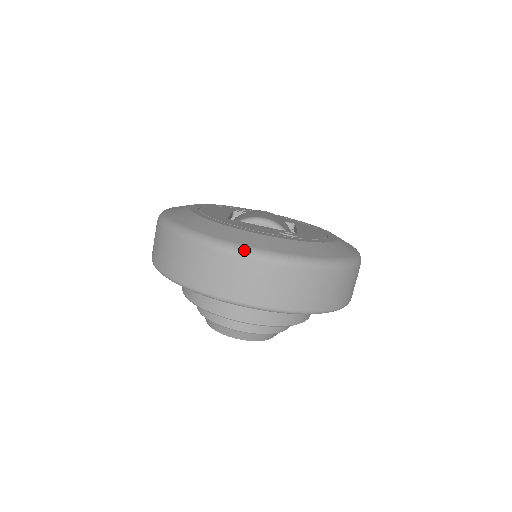
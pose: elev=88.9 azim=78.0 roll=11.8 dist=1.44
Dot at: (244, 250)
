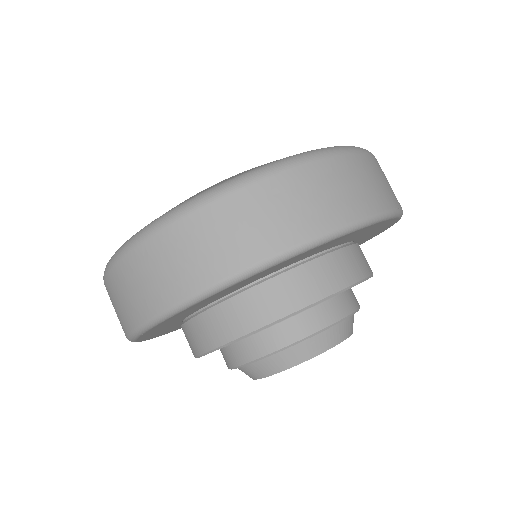
Dot at: (152, 225)
